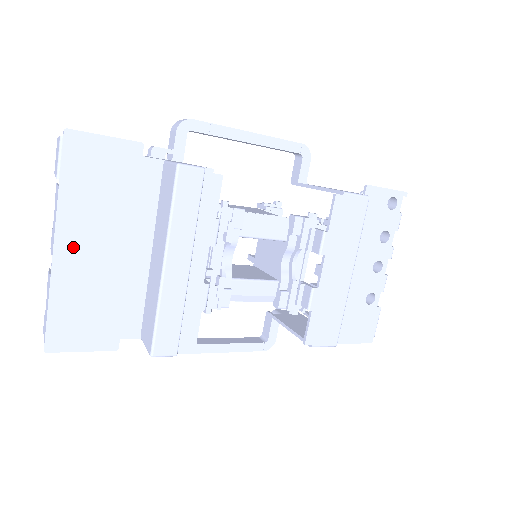
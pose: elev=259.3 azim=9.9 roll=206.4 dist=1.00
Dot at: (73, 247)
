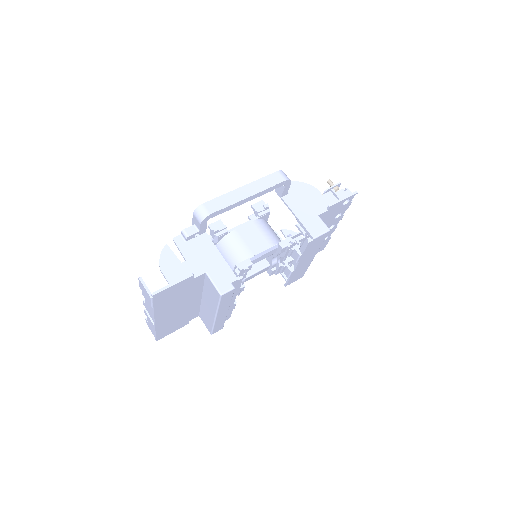
Dot at: (164, 317)
